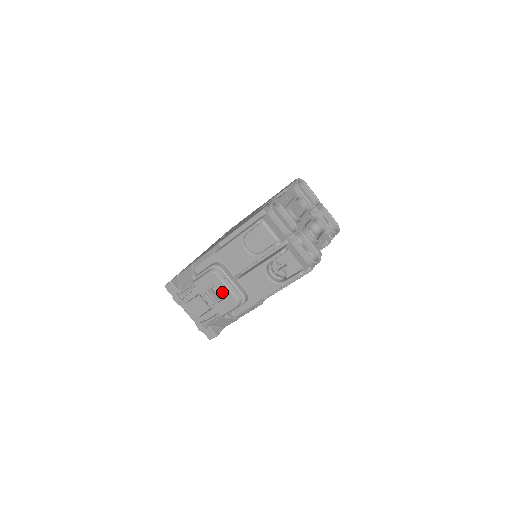
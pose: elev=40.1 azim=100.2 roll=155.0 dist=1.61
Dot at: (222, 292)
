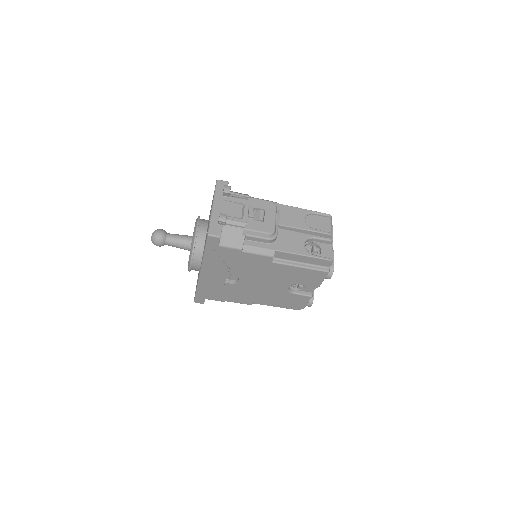
Dot at: (267, 217)
